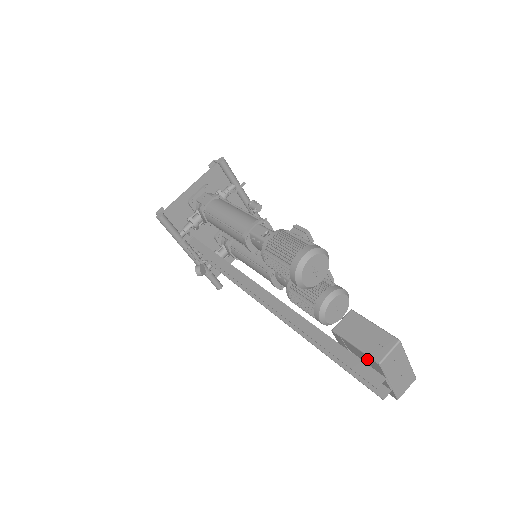
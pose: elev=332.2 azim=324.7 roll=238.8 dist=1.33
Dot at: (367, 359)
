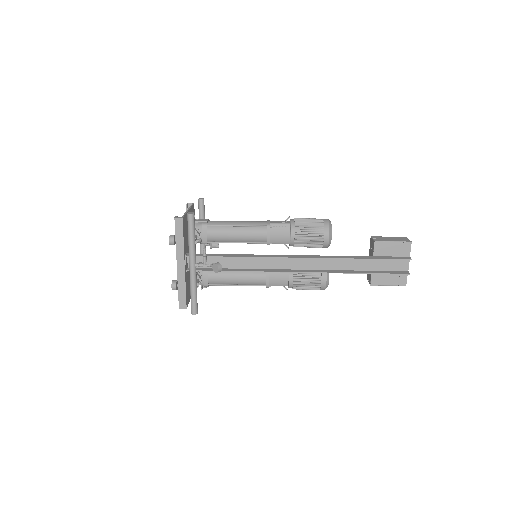
Dot at: (400, 248)
